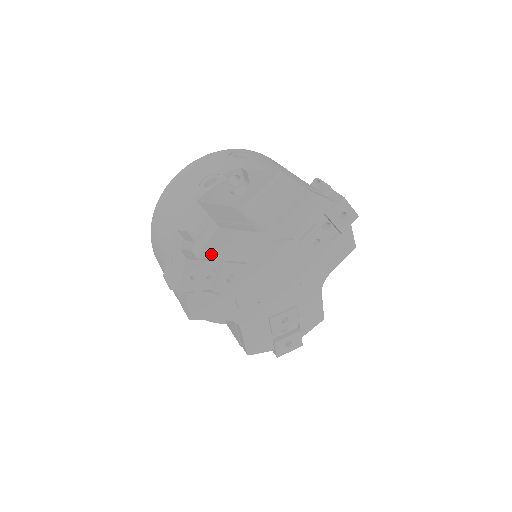
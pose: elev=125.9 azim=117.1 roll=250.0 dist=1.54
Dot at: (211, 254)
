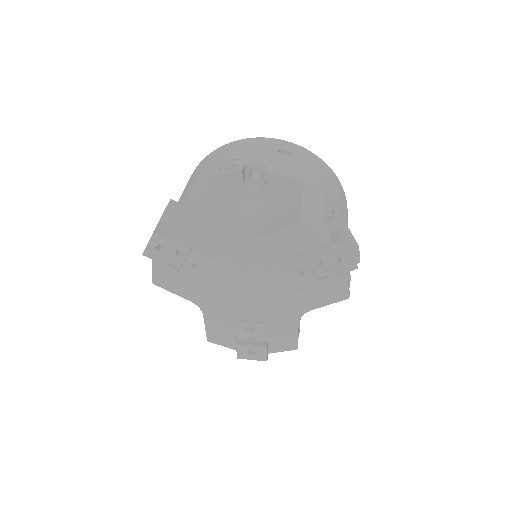
Dot at: (181, 236)
